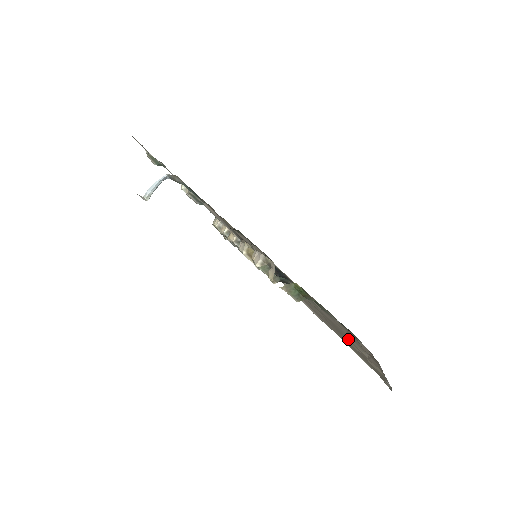
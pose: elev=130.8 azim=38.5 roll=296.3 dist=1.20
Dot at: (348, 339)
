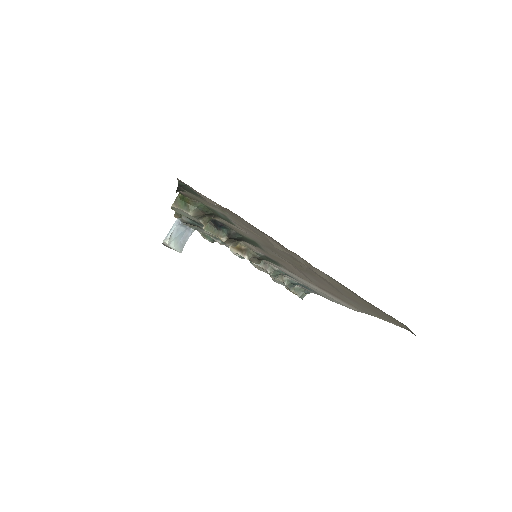
Dot at: (293, 260)
